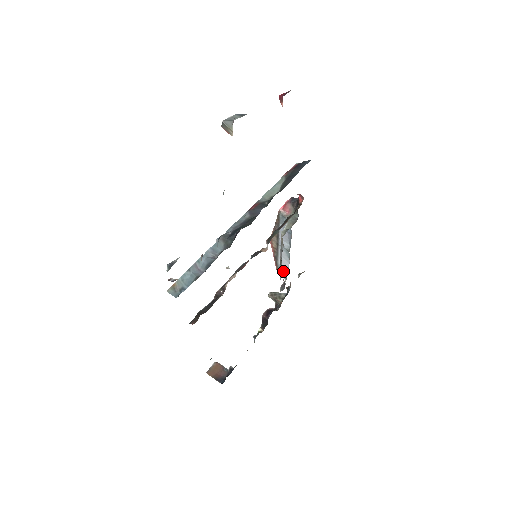
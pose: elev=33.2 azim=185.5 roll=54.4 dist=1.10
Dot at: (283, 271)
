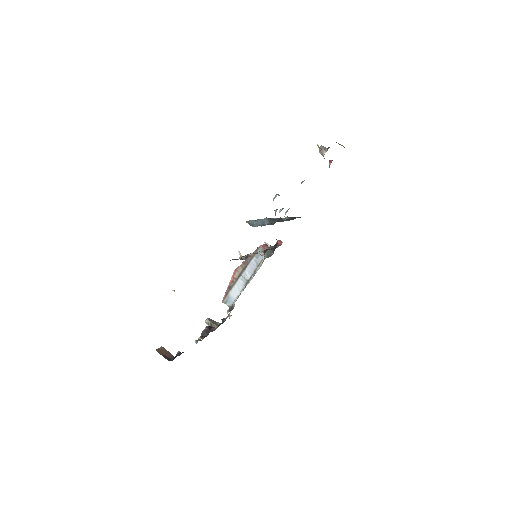
Dot at: (230, 301)
